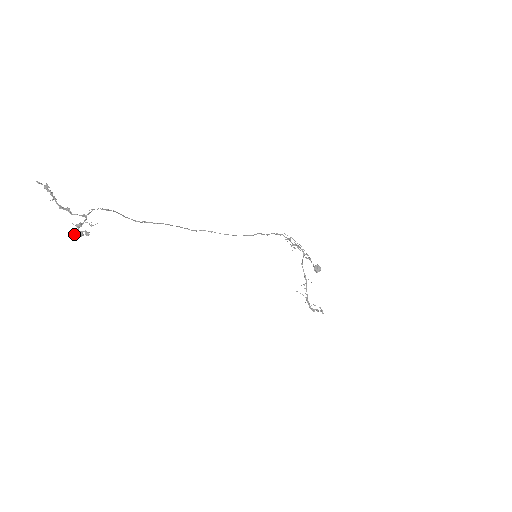
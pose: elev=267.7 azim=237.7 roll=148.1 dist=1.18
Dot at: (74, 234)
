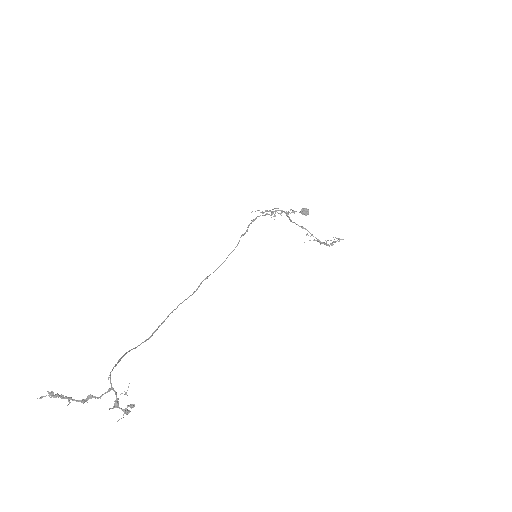
Dot at: occluded
